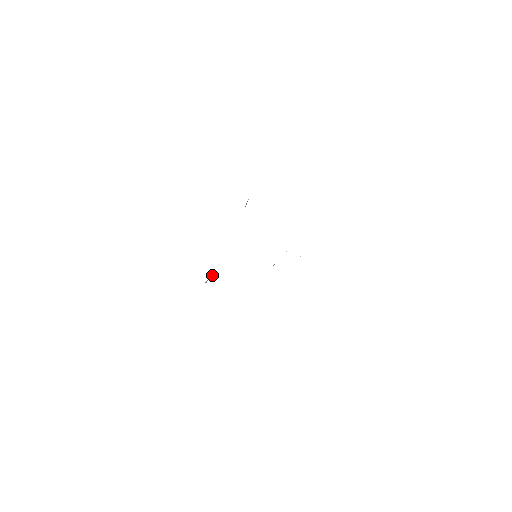
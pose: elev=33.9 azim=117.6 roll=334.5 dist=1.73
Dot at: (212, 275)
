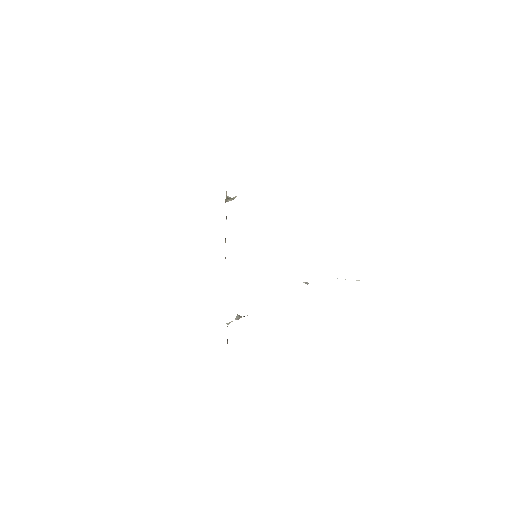
Dot at: (238, 317)
